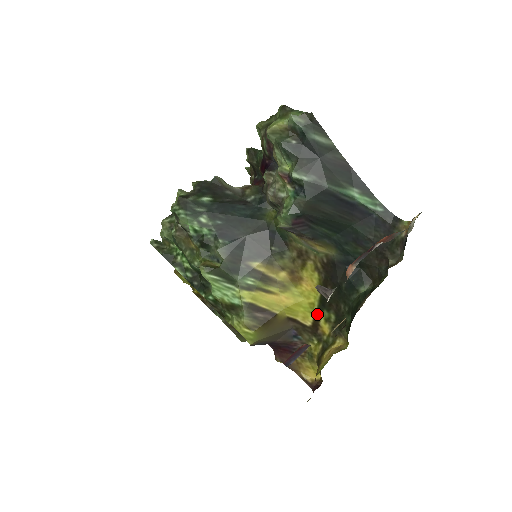
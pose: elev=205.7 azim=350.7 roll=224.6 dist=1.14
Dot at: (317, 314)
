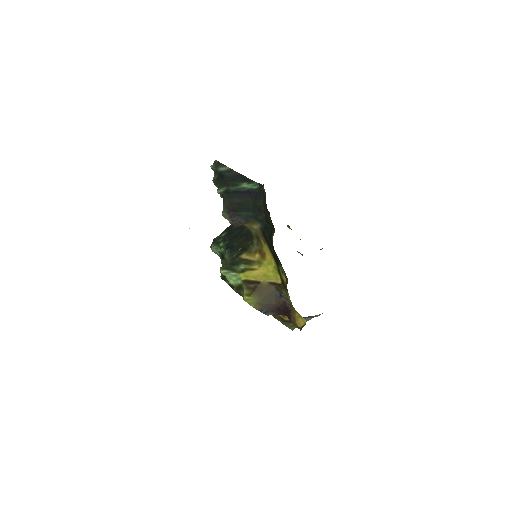
Dot at: (279, 272)
